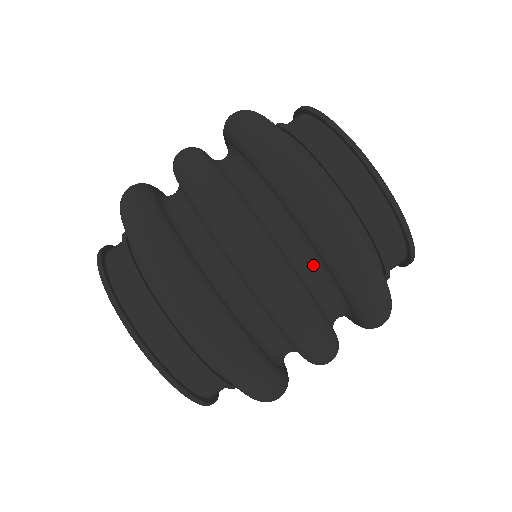
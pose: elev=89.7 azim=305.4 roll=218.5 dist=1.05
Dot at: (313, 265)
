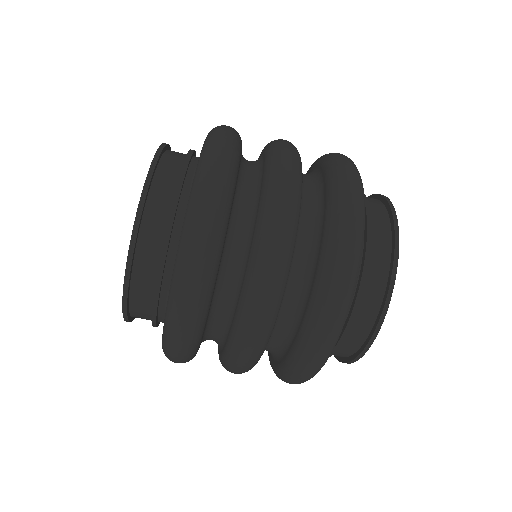
Dot at: (273, 351)
